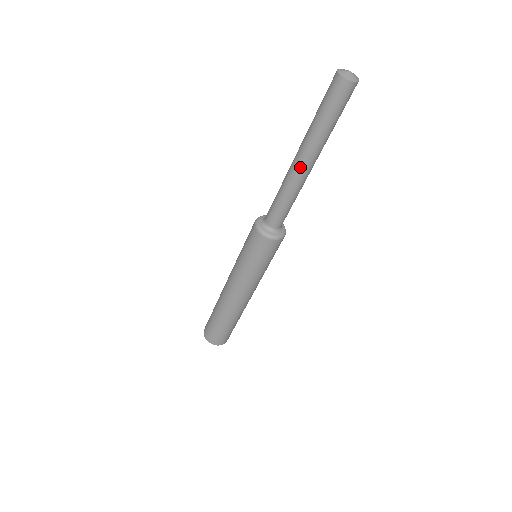
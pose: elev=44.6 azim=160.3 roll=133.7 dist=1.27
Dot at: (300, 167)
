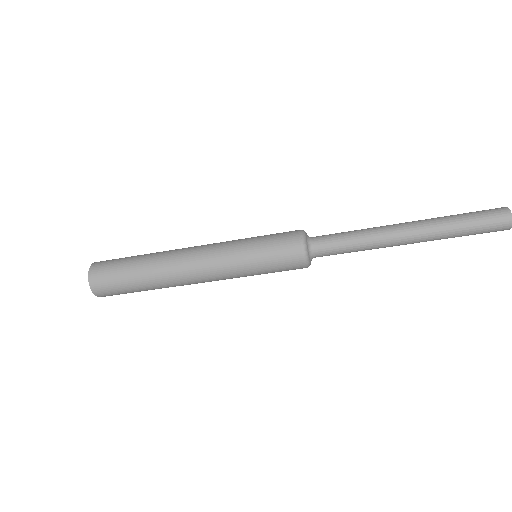
Dot at: (402, 231)
